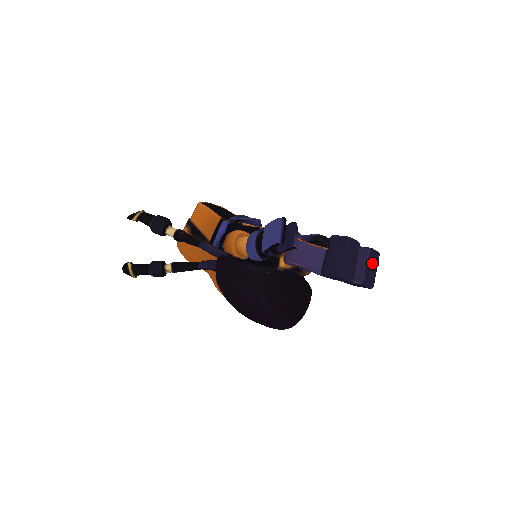
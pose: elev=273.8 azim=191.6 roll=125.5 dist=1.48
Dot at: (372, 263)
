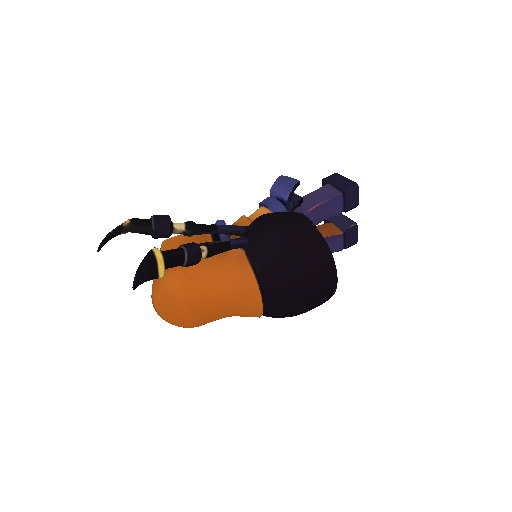
Dot at: occluded
